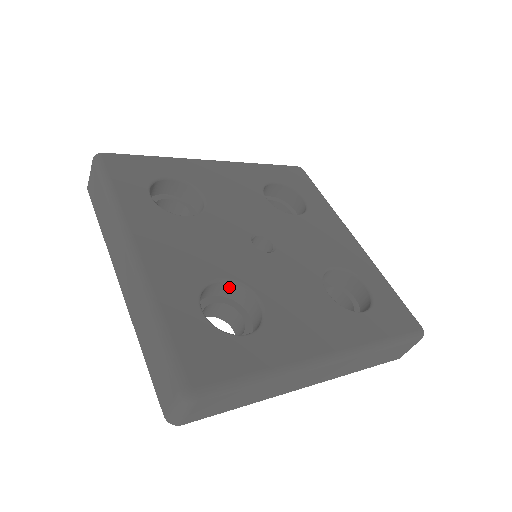
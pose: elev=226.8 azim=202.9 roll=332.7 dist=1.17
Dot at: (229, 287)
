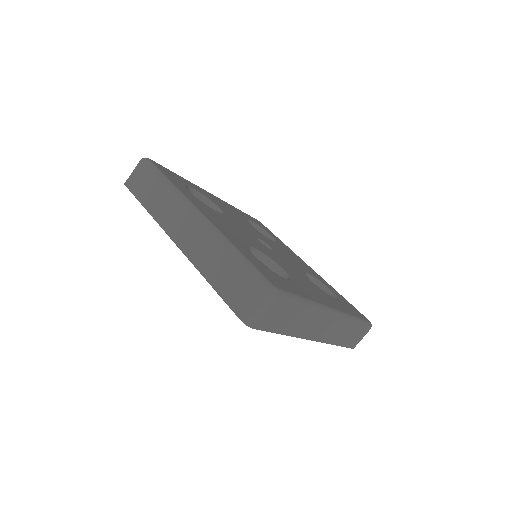
Dot at: (257, 258)
